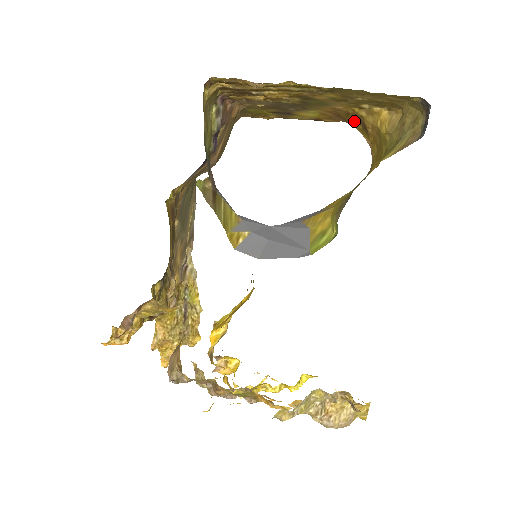
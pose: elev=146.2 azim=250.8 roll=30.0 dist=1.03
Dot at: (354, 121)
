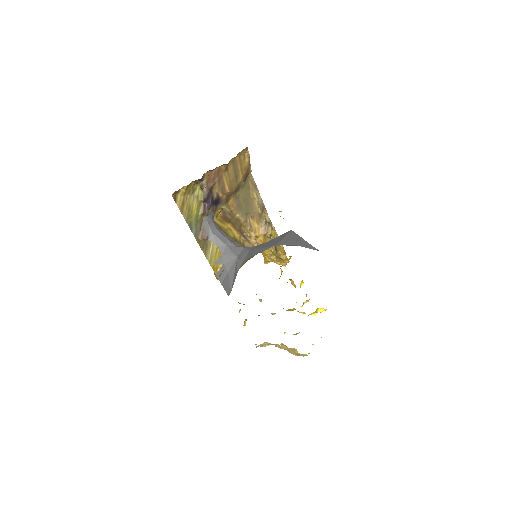
Dot at: occluded
